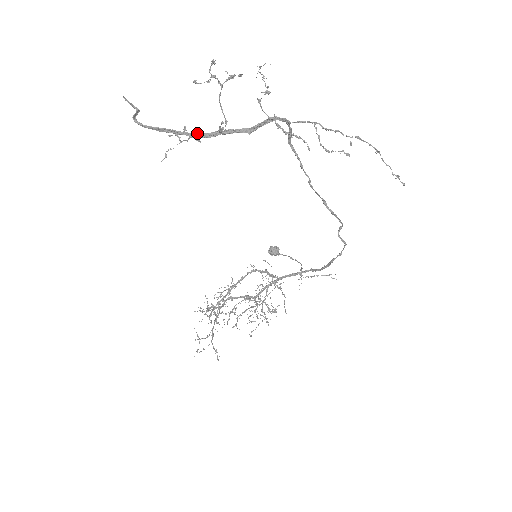
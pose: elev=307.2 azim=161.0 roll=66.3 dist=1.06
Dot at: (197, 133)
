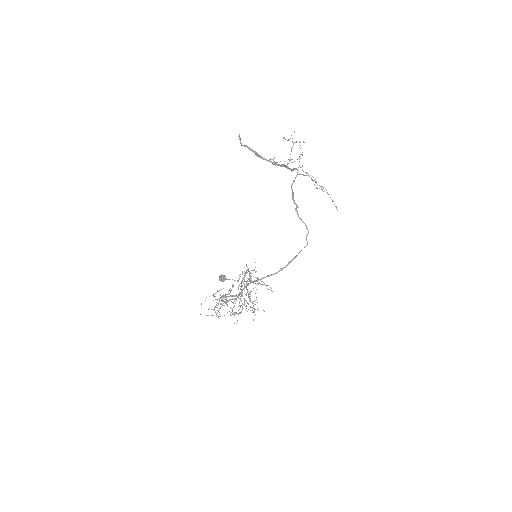
Dot at: (276, 163)
